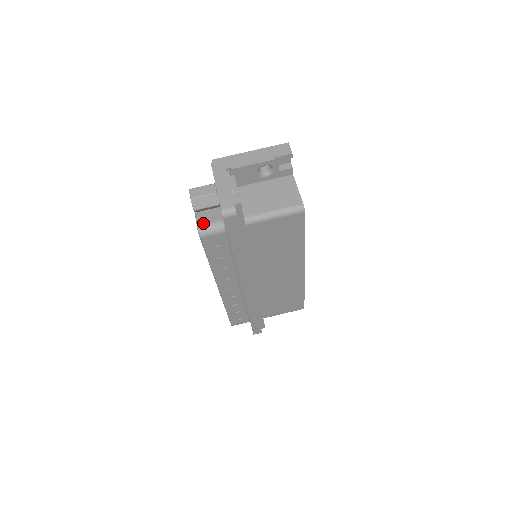
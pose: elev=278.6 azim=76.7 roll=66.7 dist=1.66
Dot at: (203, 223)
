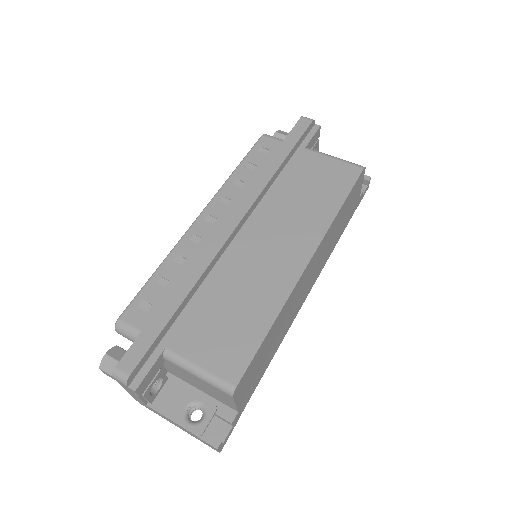
Dot at: occluded
